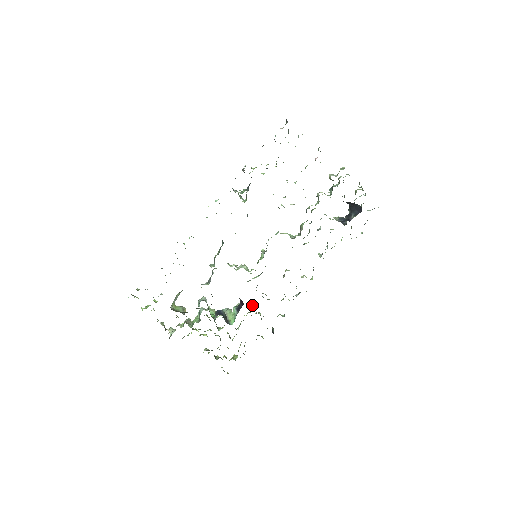
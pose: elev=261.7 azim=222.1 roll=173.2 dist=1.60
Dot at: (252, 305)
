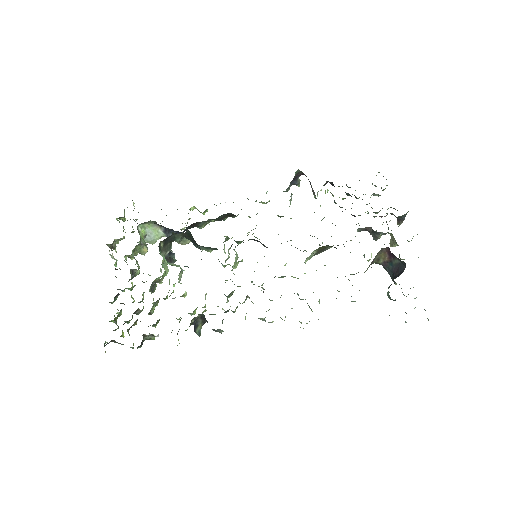
Dot at: (205, 299)
